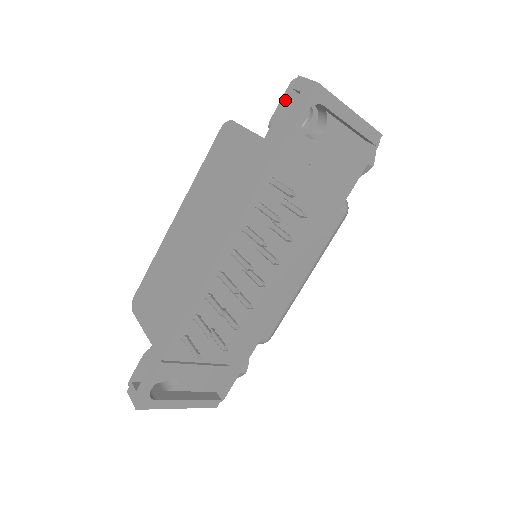
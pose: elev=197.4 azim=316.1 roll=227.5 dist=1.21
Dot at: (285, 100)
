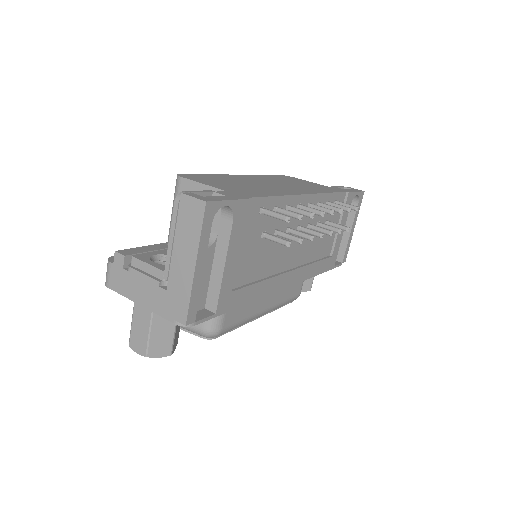
Dot at: (340, 187)
